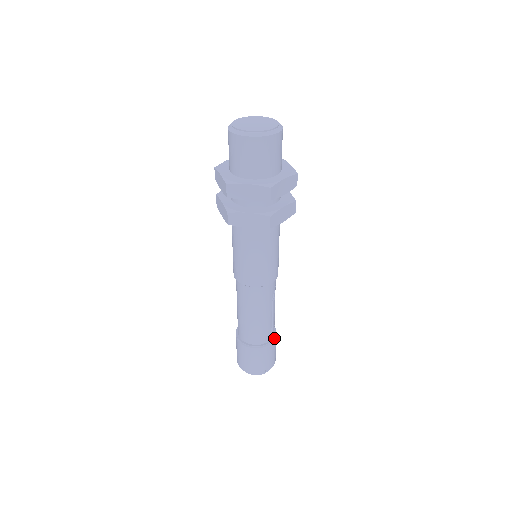
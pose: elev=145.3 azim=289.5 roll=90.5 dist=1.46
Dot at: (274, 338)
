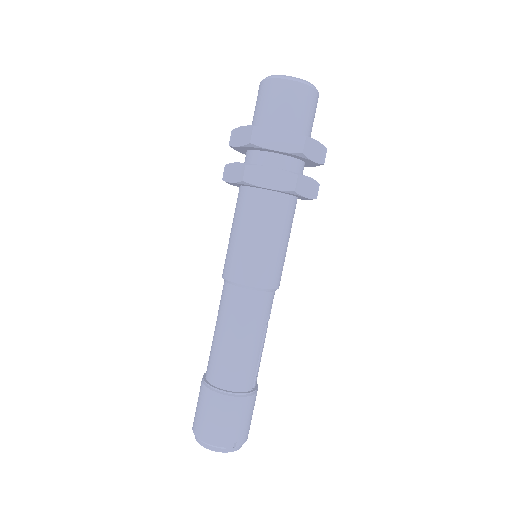
Dot at: (256, 391)
